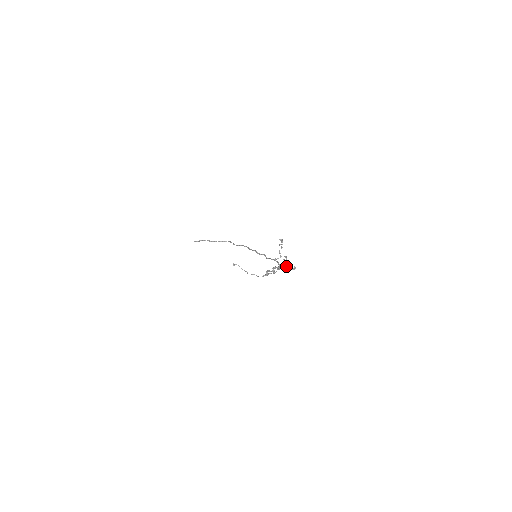
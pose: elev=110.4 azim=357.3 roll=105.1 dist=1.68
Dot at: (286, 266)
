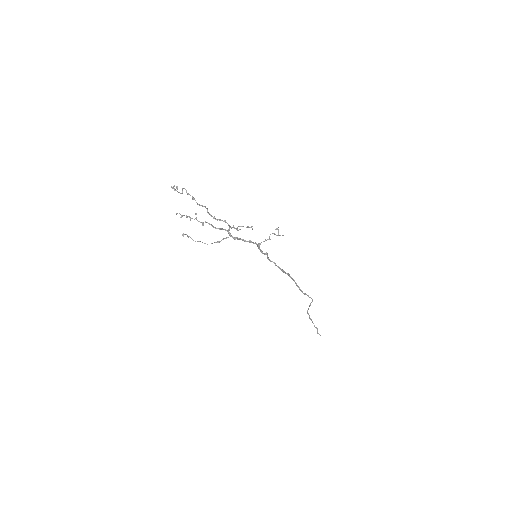
Dot at: (171, 187)
